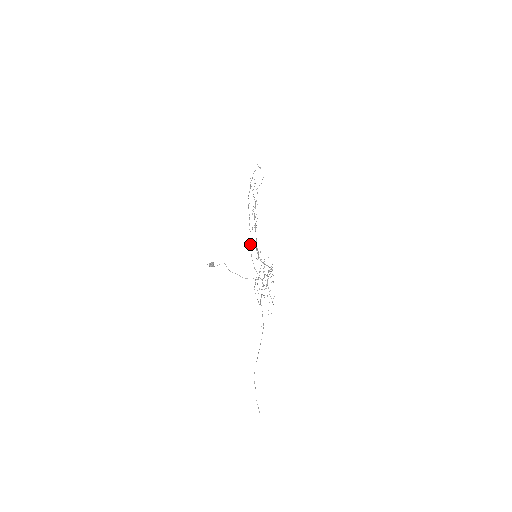
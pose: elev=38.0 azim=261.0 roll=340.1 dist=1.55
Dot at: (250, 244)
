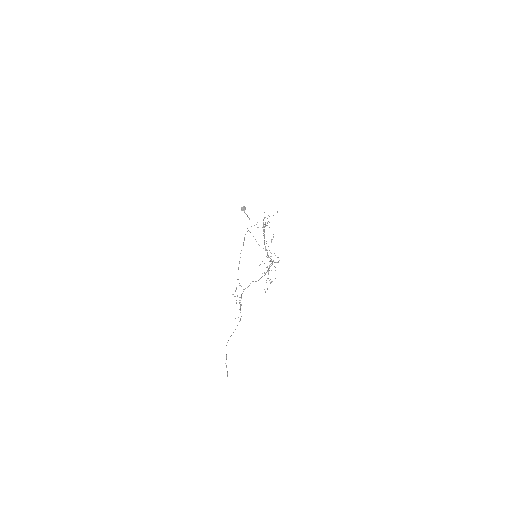
Dot at: (239, 262)
